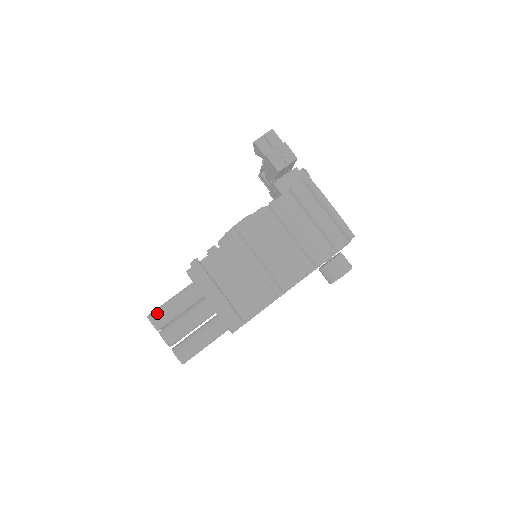
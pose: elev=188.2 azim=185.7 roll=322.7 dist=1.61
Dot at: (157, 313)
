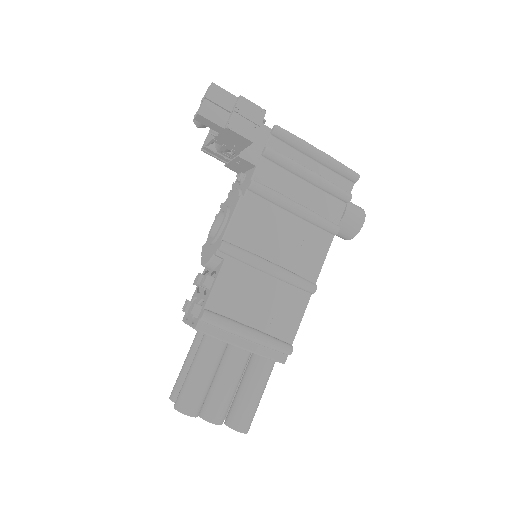
Dot at: (187, 399)
